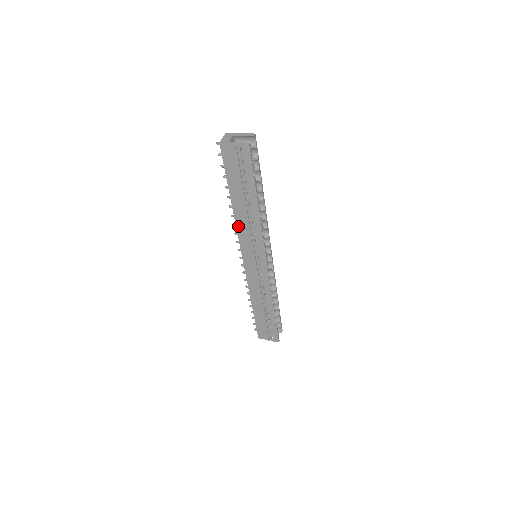
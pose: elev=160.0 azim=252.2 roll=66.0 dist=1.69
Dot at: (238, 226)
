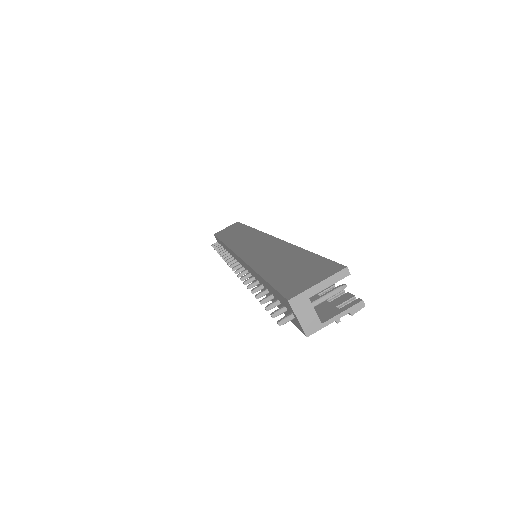
Dot at: occluded
